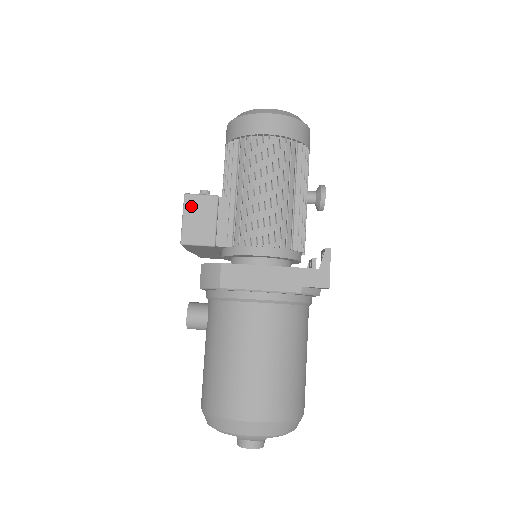
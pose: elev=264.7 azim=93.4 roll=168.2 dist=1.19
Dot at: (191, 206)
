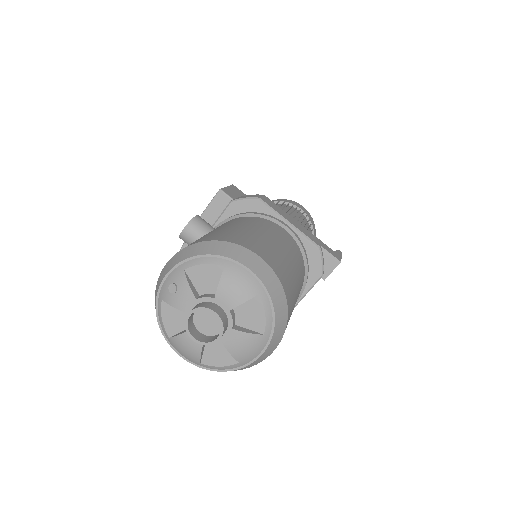
Dot at: (235, 189)
